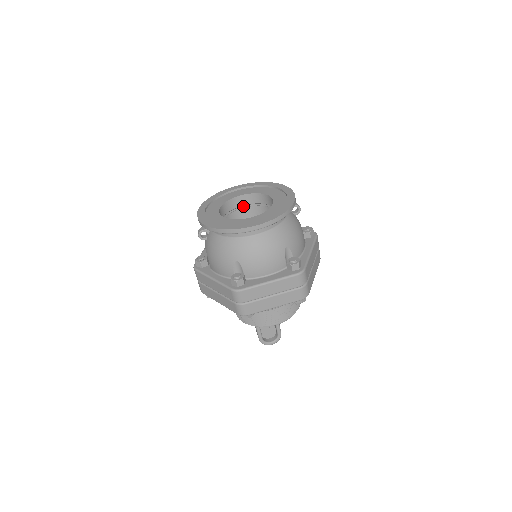
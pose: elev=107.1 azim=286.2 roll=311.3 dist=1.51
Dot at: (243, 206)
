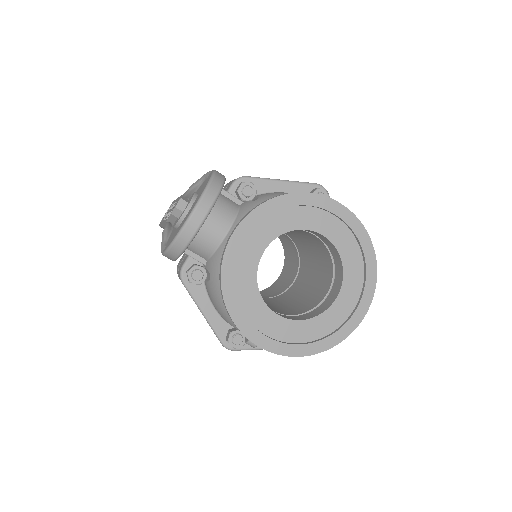
Dot at: occluded
